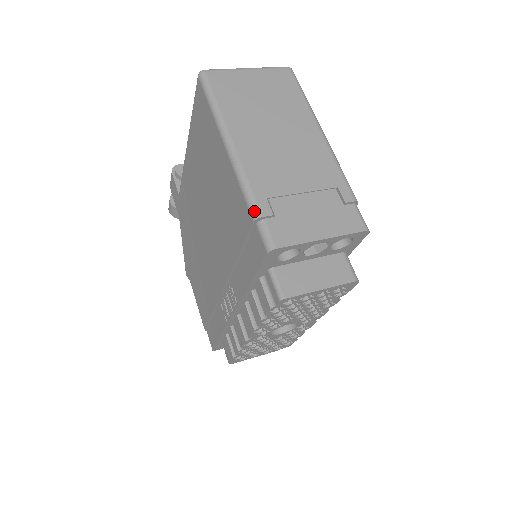
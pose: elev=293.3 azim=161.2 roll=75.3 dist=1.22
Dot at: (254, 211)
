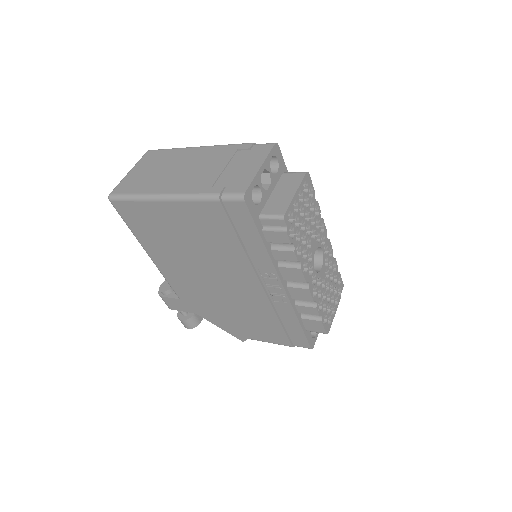
Dot at: (213, 197)
